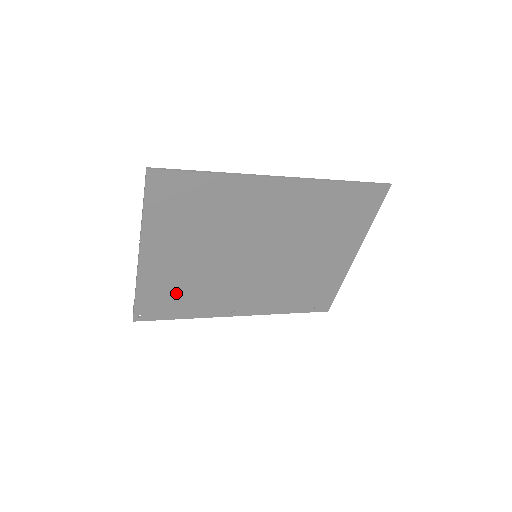
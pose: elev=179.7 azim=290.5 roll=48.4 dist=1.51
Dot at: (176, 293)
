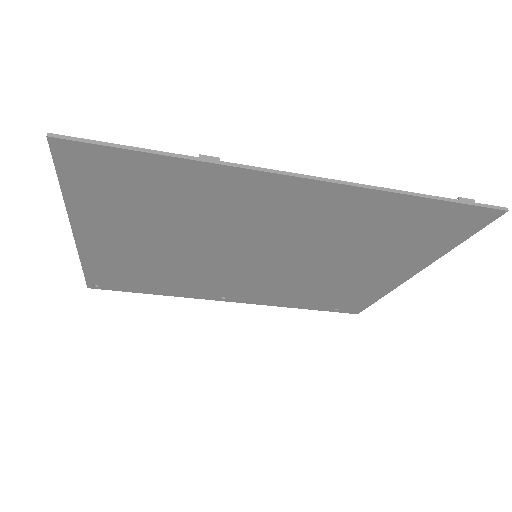
Dot at: (140, 273)
